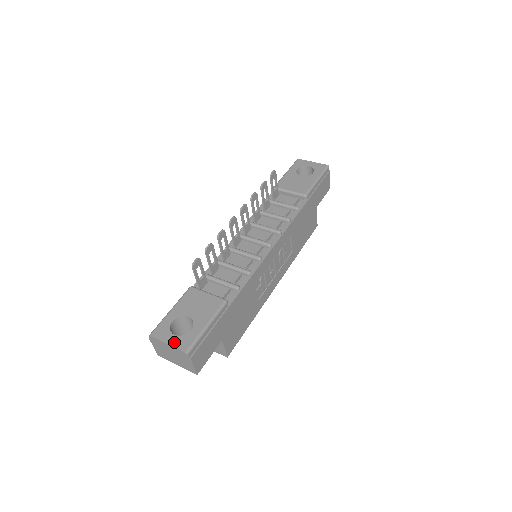
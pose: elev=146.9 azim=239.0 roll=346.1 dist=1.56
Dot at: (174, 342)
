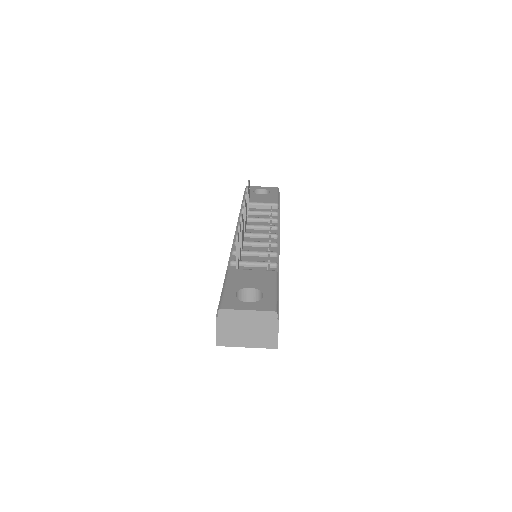
Dot at: (254, 307)
